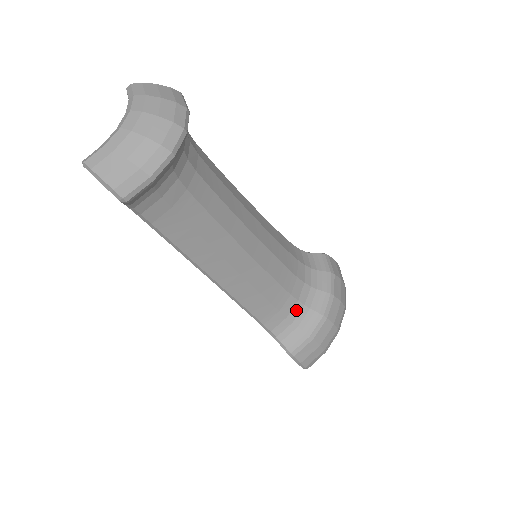
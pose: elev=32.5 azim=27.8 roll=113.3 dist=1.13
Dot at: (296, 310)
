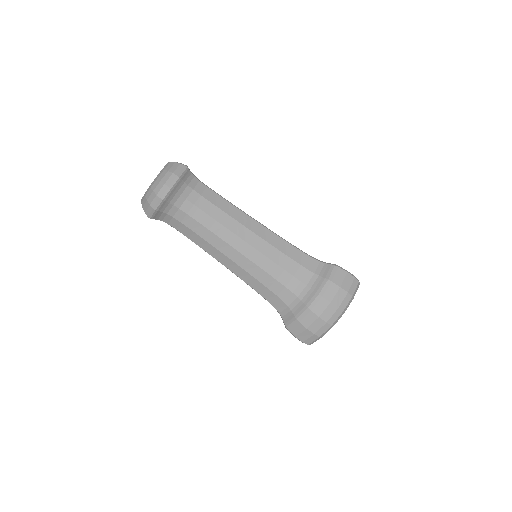
Dot at: (291, 299)
